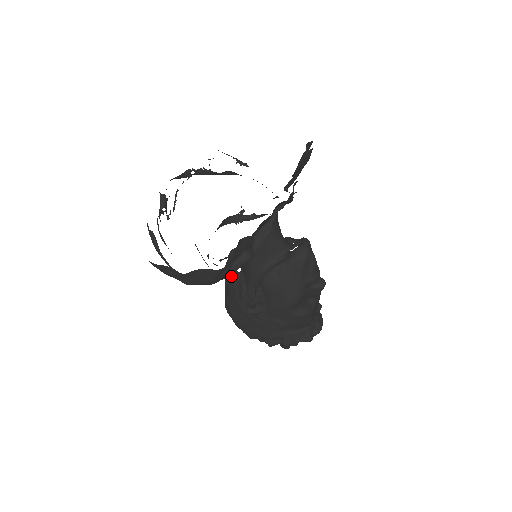
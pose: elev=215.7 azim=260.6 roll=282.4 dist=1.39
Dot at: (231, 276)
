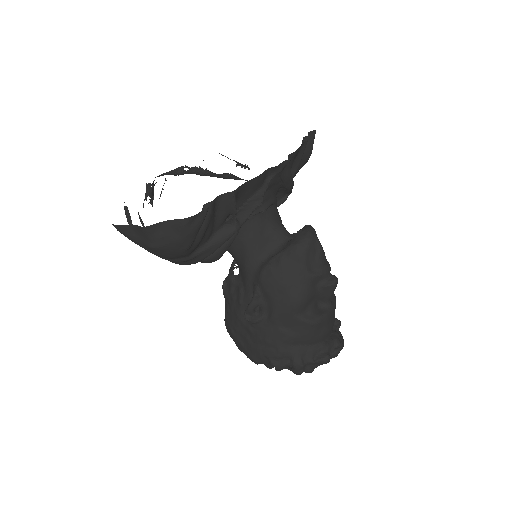
Dot at: (228, 282)
